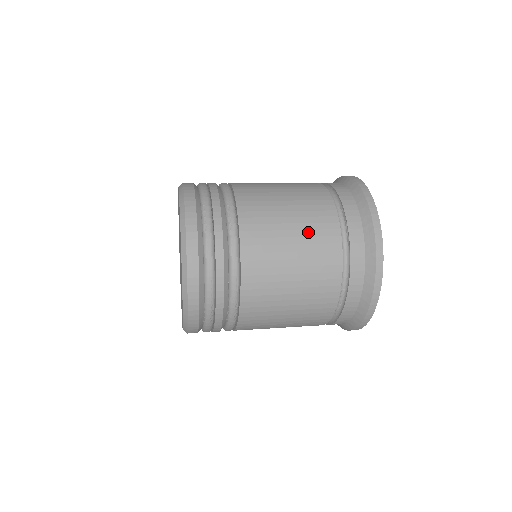
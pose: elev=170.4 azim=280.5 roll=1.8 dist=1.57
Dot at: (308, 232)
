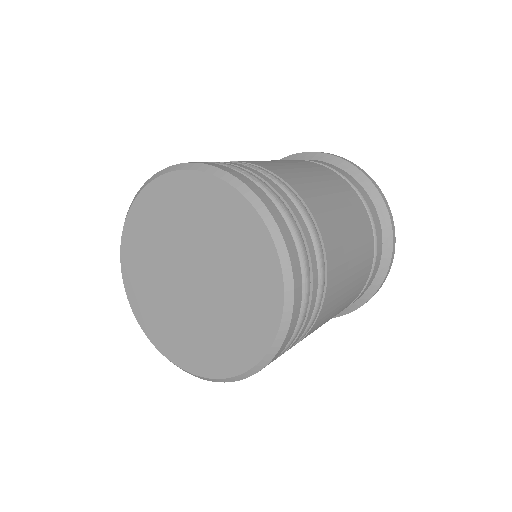
Dot at: (324, 177)
